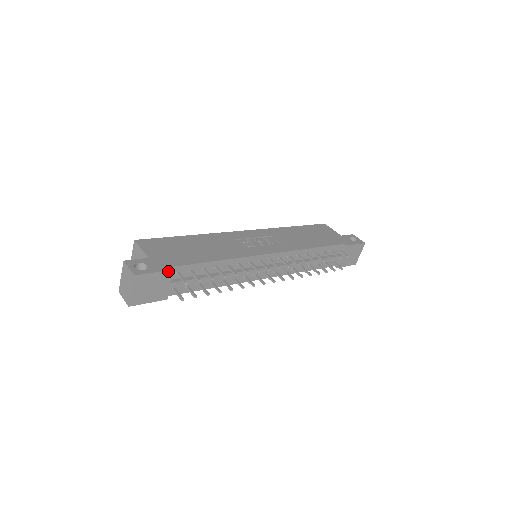
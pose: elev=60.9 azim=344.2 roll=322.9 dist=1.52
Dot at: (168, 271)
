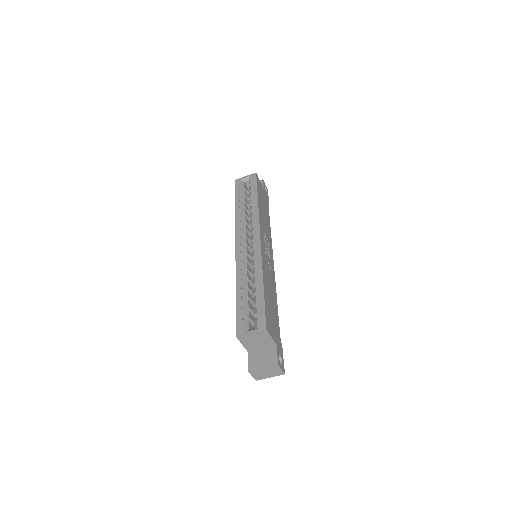
Dot at: (282, 348)
